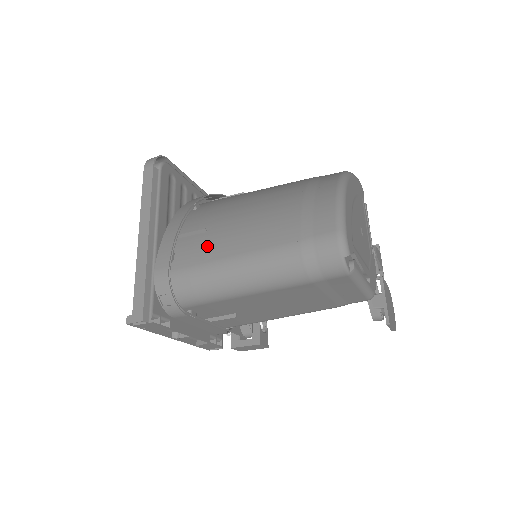
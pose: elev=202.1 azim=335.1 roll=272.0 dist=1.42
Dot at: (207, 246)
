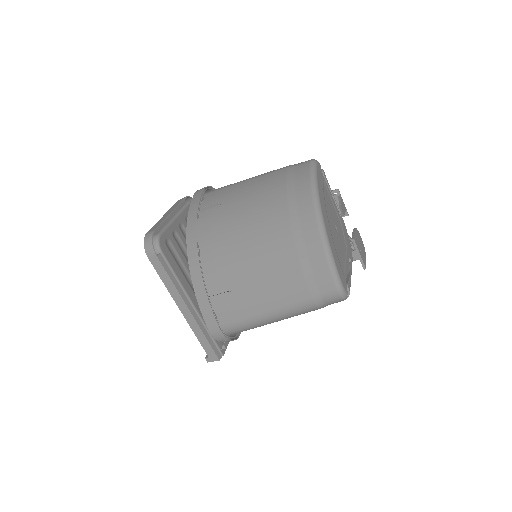
Dot at: (239, 305)
